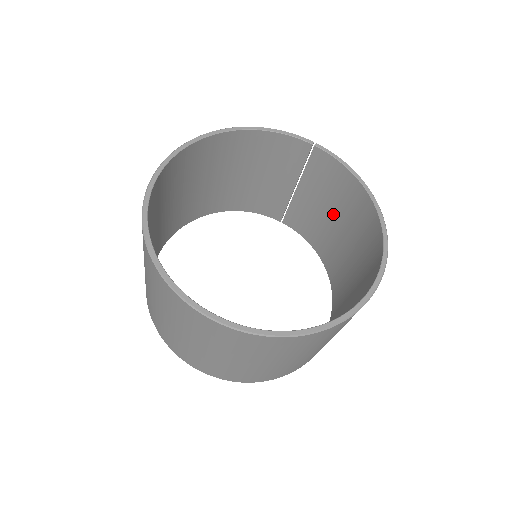
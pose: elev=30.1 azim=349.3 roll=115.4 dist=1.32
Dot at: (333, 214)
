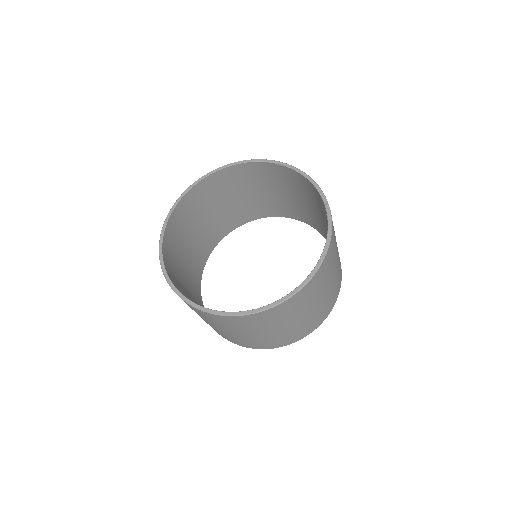
Dot at: occluded
